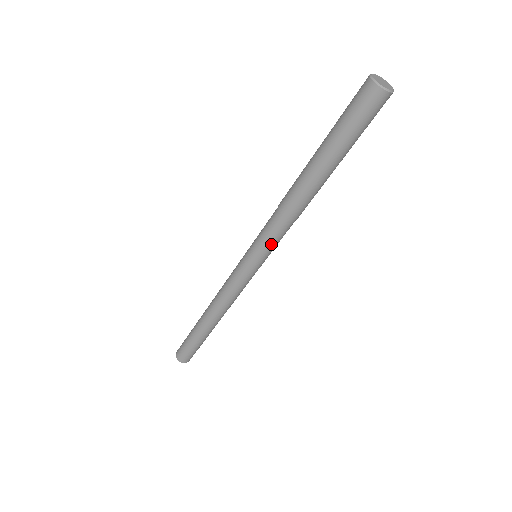
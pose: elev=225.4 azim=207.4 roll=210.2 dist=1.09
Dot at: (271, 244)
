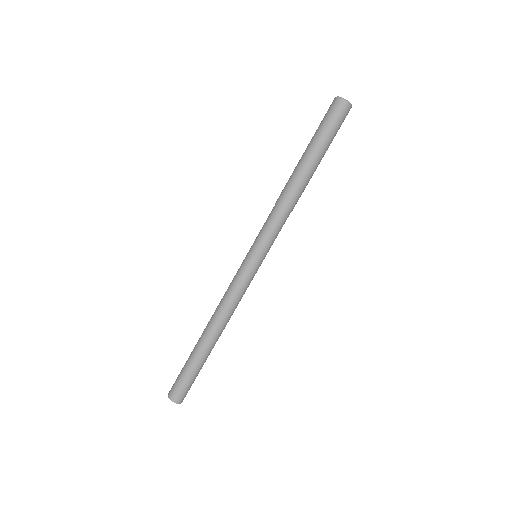
Dot at: (263, 232)
